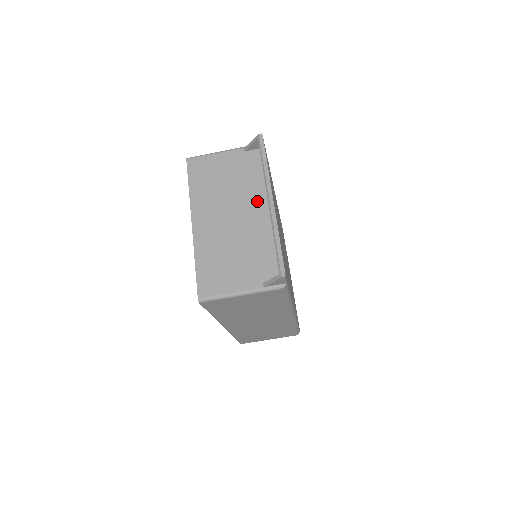
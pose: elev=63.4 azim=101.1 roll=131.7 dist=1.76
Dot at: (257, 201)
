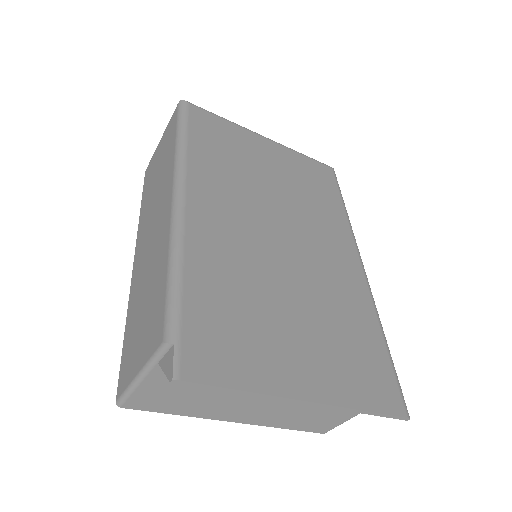
Dot at: occluded
